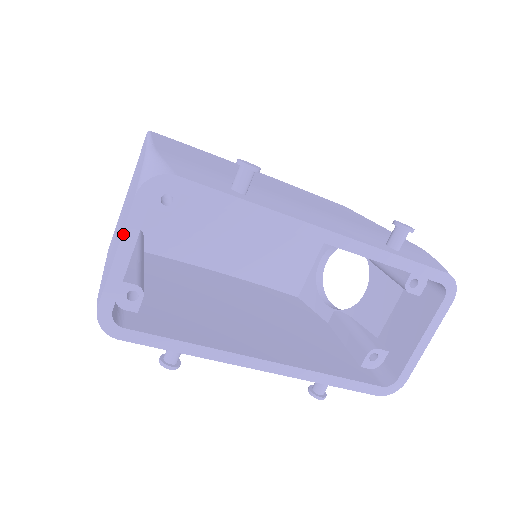
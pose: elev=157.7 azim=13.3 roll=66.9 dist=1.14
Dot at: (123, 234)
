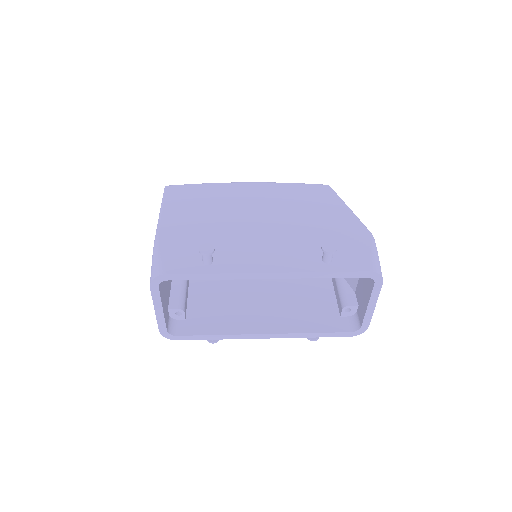
Dot at: (153, 302)
